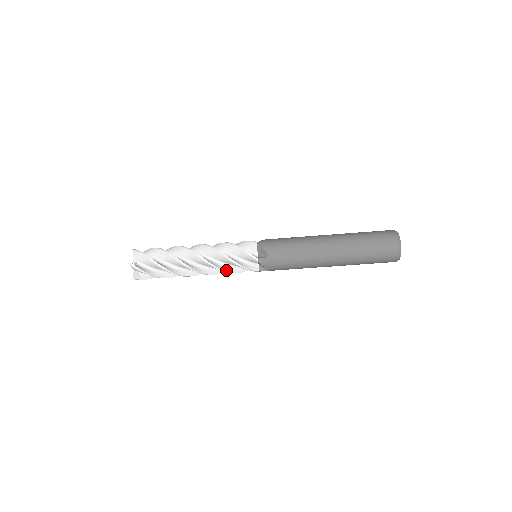
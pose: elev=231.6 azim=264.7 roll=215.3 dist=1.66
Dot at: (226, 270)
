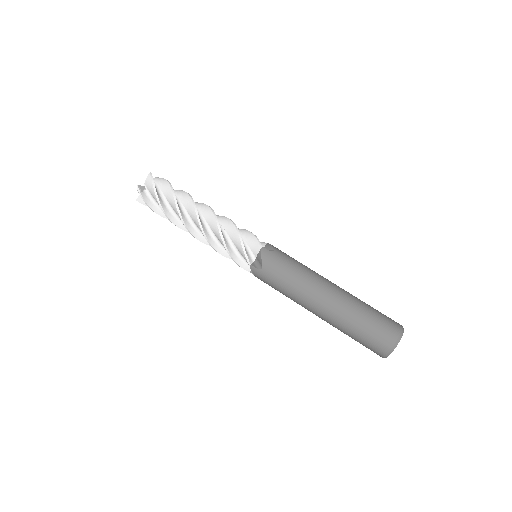
Dot at: (224, 238)
